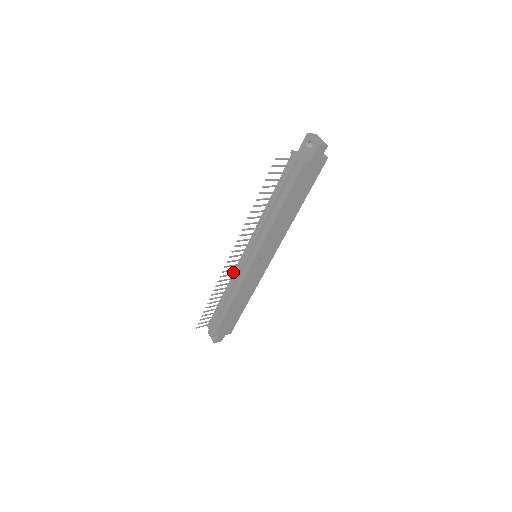
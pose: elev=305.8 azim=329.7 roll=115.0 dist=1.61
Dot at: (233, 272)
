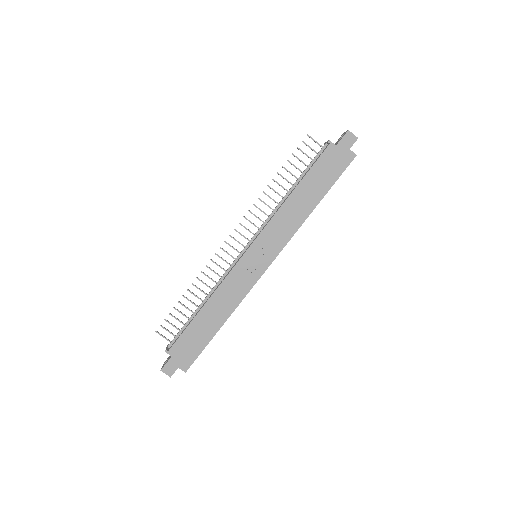
Dot at: occluded
